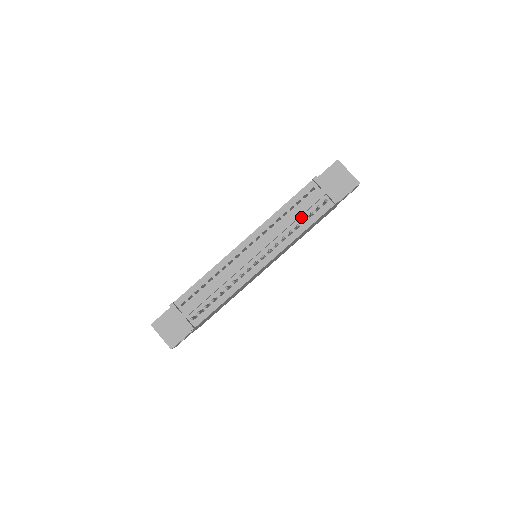
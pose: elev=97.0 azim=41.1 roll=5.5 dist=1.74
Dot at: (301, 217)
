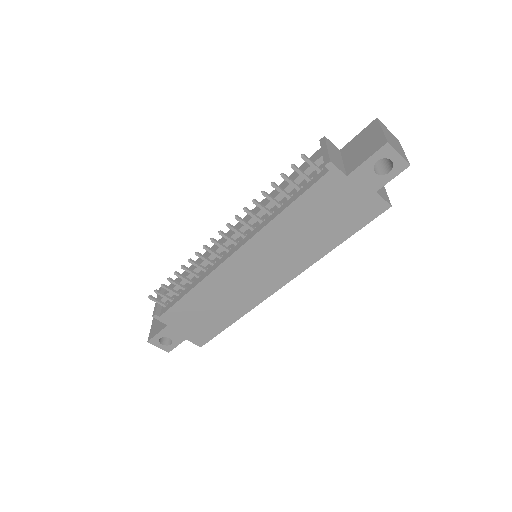
Dot at: (290, 192)
